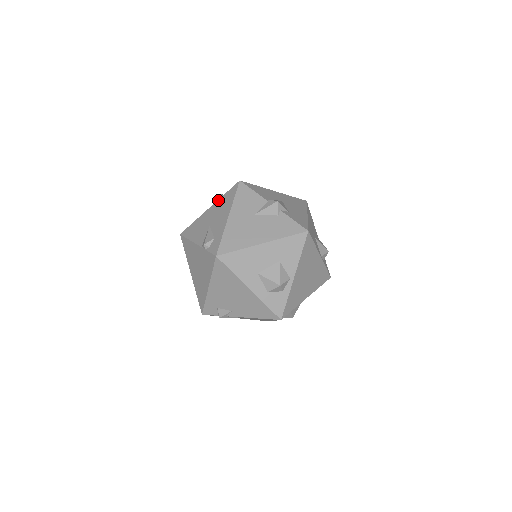
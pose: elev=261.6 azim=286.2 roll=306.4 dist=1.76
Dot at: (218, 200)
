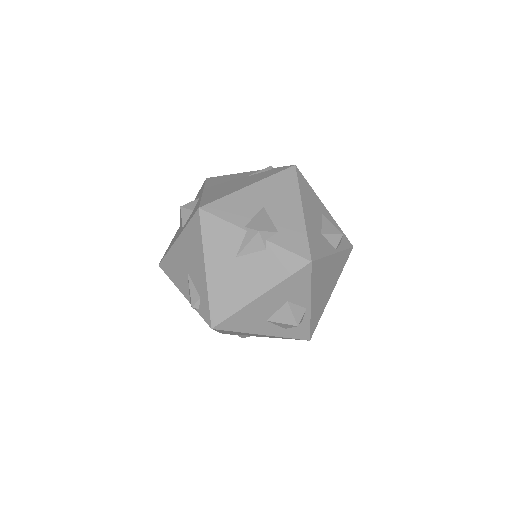
Dot at: (183, 231)
